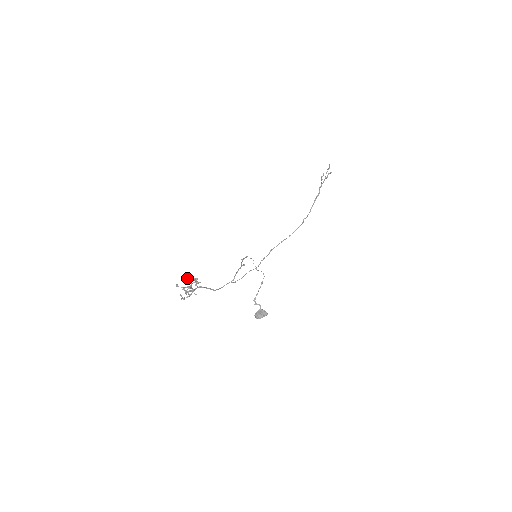
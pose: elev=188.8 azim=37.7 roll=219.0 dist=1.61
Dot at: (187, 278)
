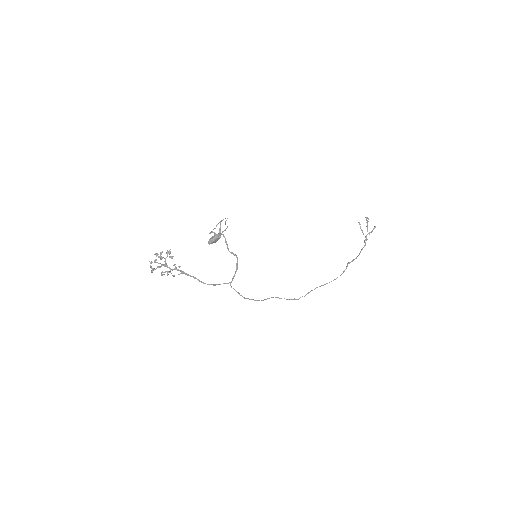
Dot at: (161, 254)
